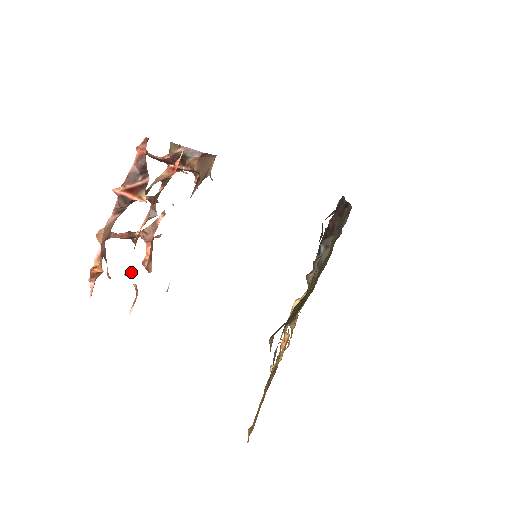
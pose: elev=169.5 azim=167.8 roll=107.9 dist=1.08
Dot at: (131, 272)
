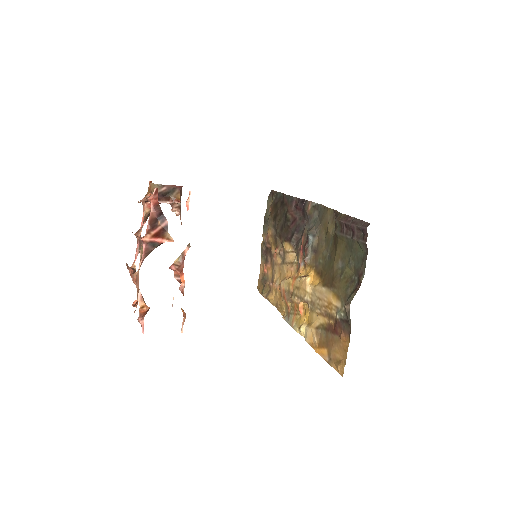
Dot at: (137, 302)
